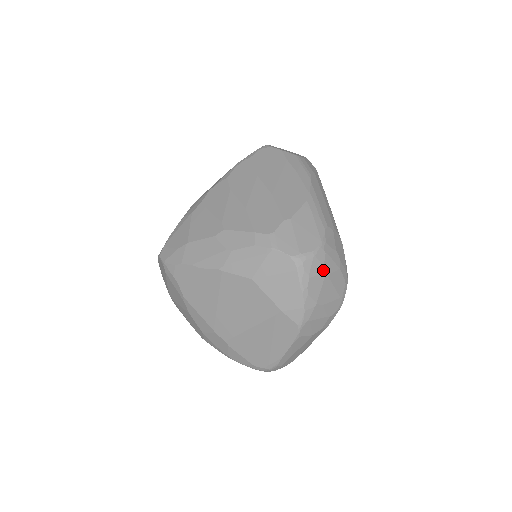
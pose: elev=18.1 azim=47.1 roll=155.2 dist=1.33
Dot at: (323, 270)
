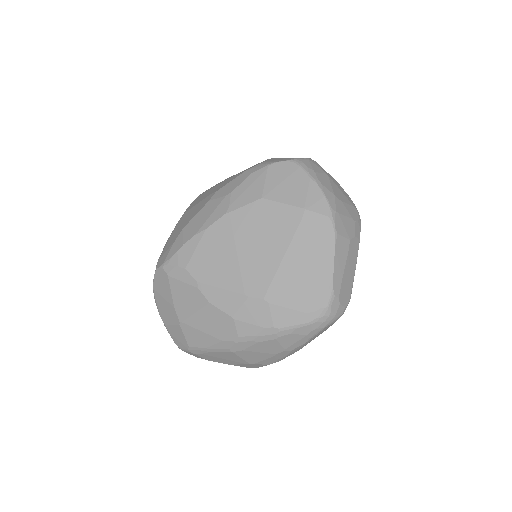
Dot at: (323, 172)
